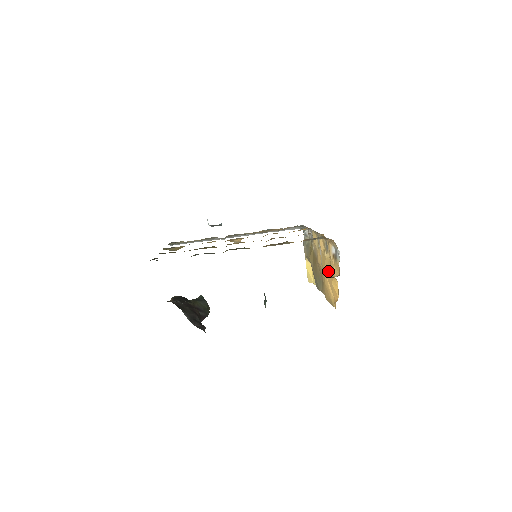
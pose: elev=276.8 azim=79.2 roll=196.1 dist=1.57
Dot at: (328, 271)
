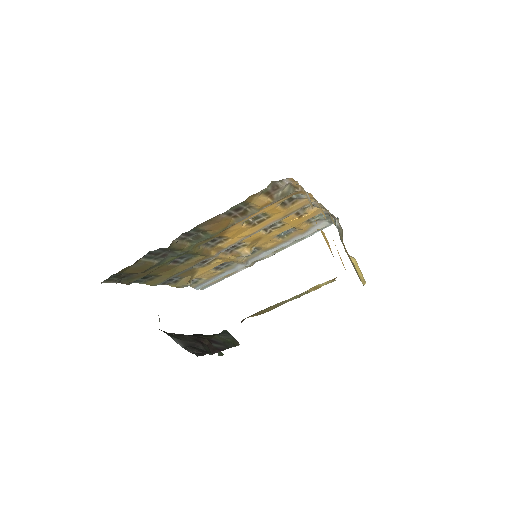
Dot at: occluded
